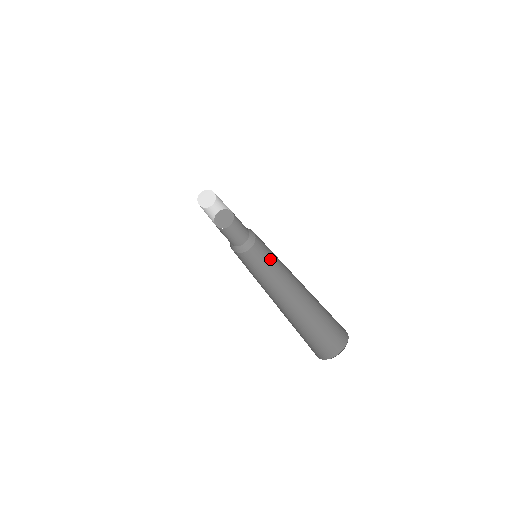
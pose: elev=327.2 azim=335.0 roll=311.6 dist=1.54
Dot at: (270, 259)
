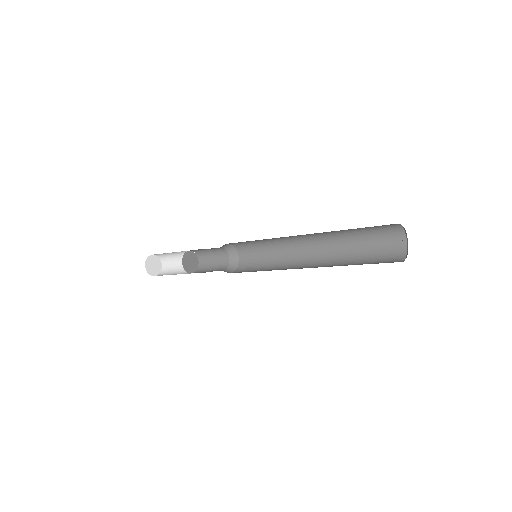
Dot at: (268, 253)
